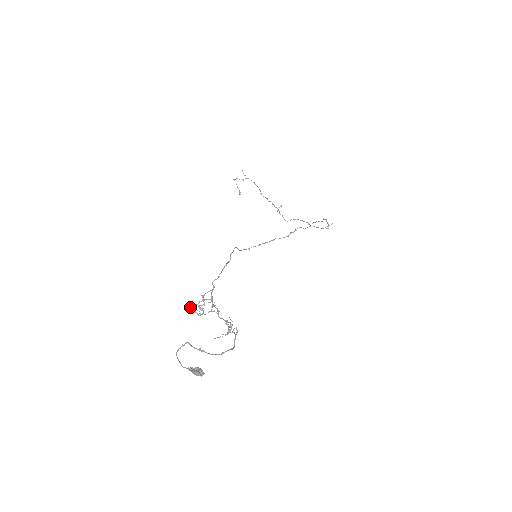
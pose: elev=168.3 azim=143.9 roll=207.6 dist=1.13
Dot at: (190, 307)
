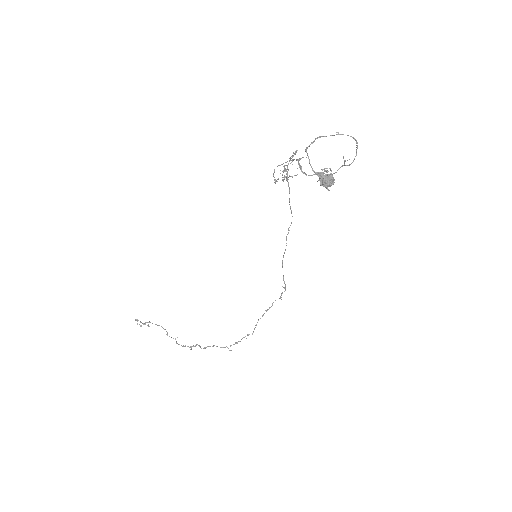
Dot at: (274, 172)
